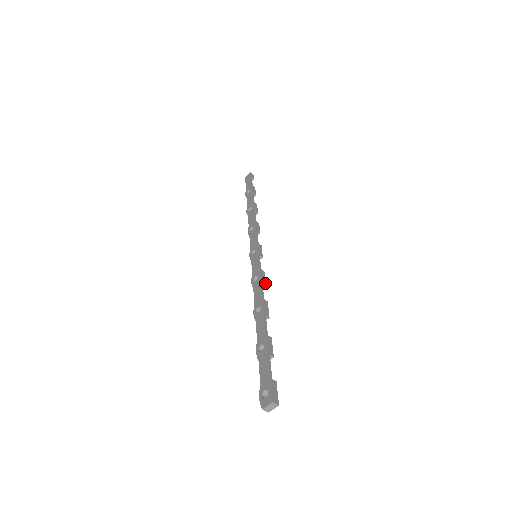
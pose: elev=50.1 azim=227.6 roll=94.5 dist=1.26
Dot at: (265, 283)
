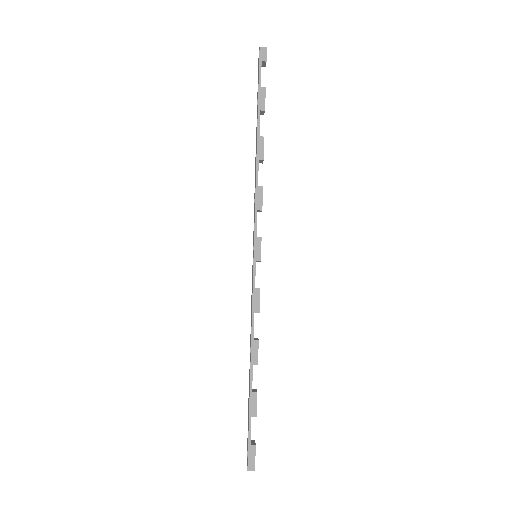
Dot at: (258, 310)
